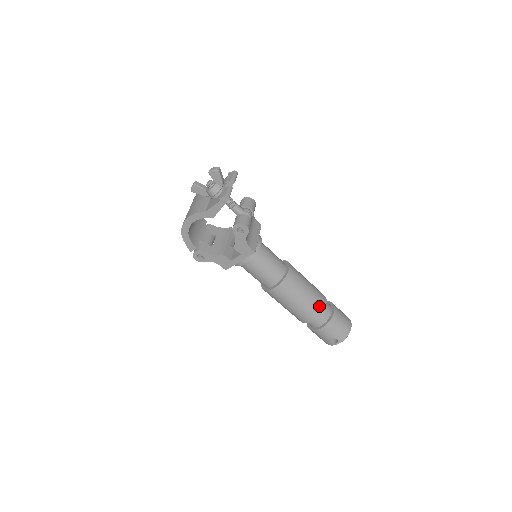
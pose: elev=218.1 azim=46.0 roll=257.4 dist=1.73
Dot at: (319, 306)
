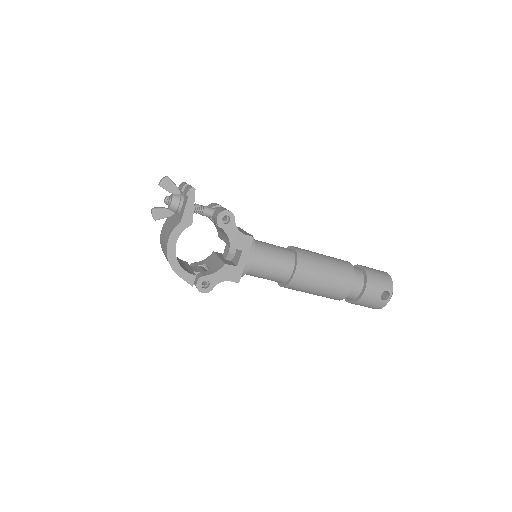
Dot at: (346, 266)
